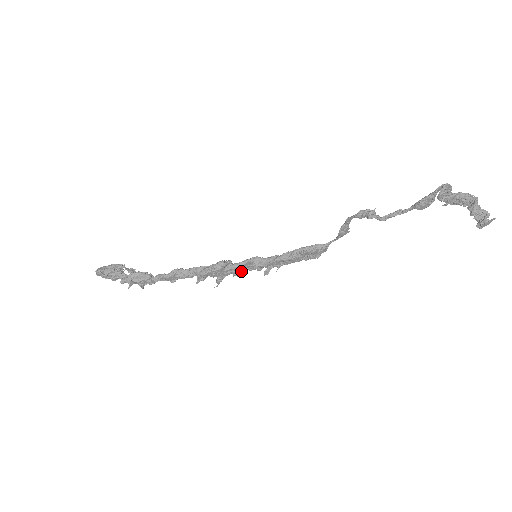
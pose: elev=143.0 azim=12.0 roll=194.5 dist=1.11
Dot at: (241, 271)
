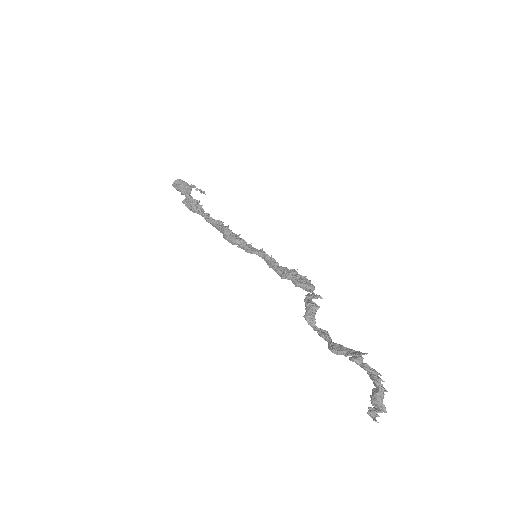
Dot at: occluded
